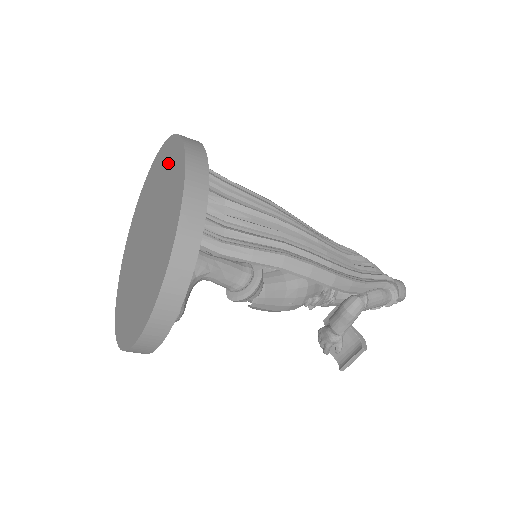
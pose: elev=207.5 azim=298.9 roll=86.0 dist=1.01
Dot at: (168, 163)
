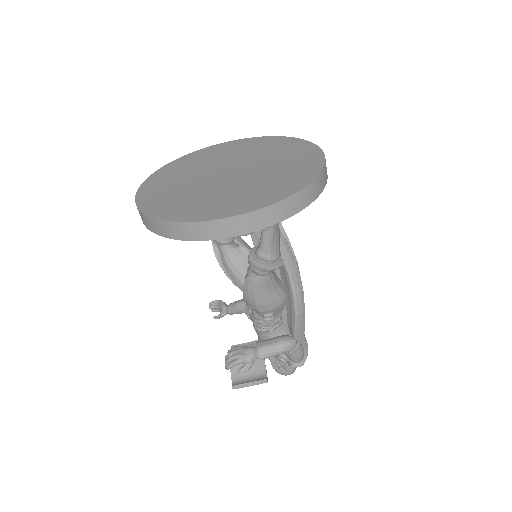
Dot at: (286, 148)
